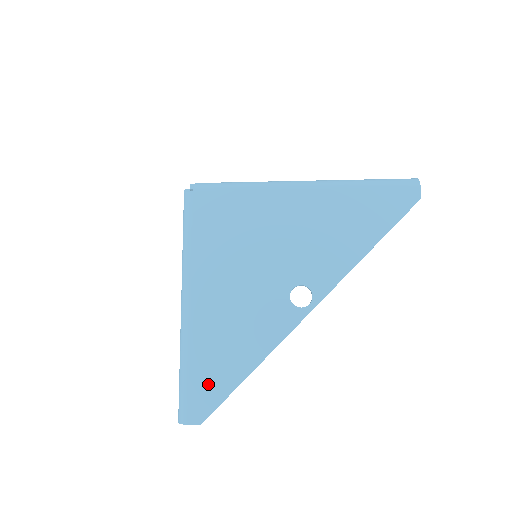
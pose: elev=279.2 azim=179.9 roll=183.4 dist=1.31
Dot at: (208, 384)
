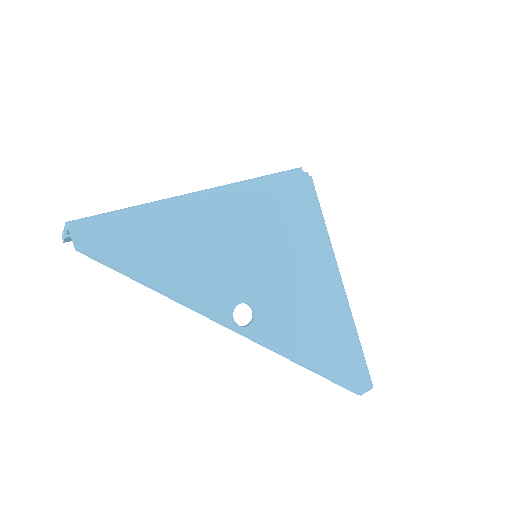
Dot at: (125, 244)
